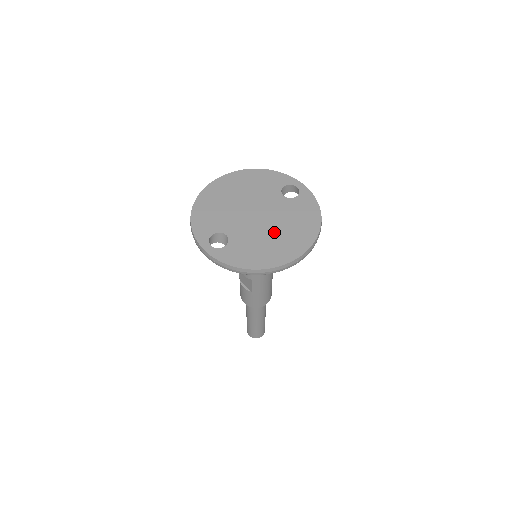
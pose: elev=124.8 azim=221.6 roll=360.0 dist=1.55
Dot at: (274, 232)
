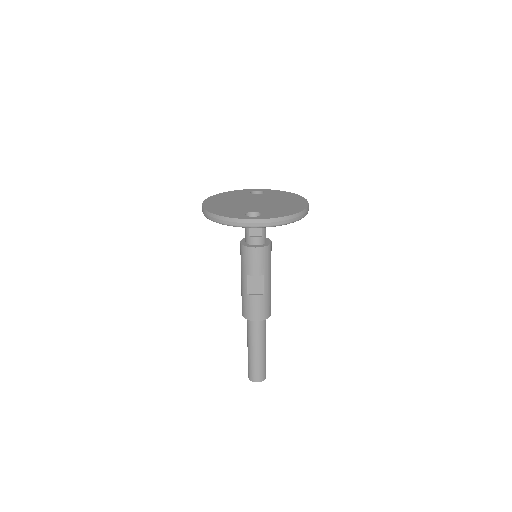
Dot at: (278, 203)
